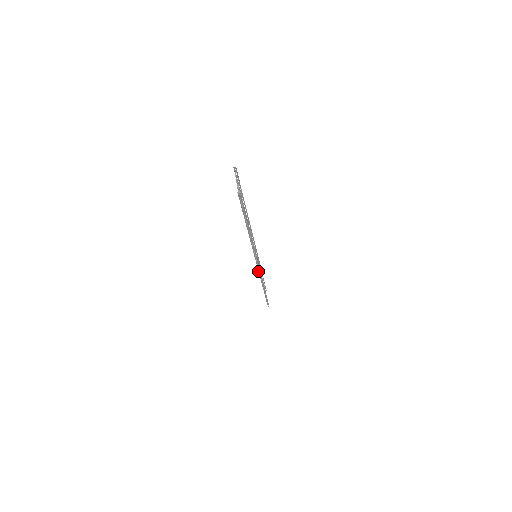
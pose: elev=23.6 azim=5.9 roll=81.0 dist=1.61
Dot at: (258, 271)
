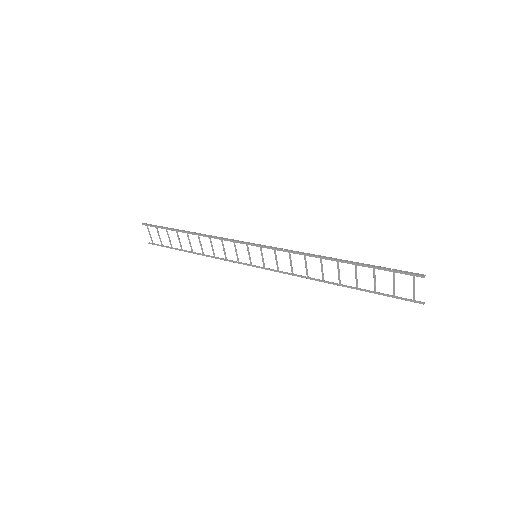
Dot at: occluded
